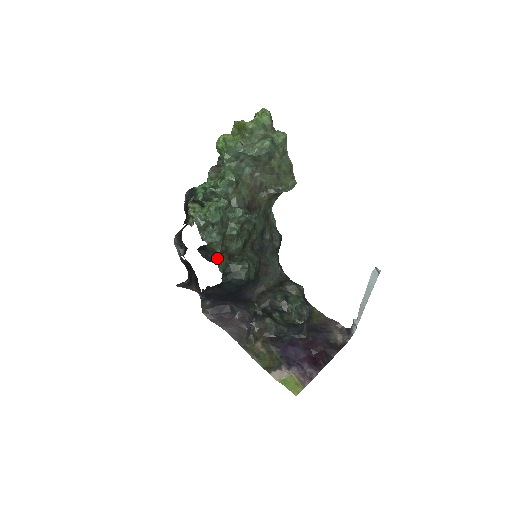
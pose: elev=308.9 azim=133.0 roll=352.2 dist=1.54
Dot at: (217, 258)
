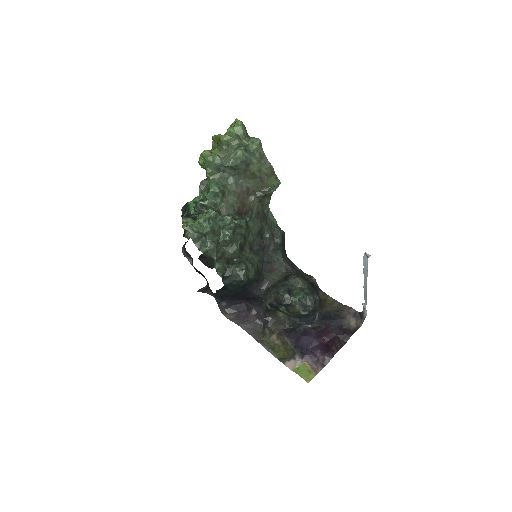
Dot at: (214, 264)
